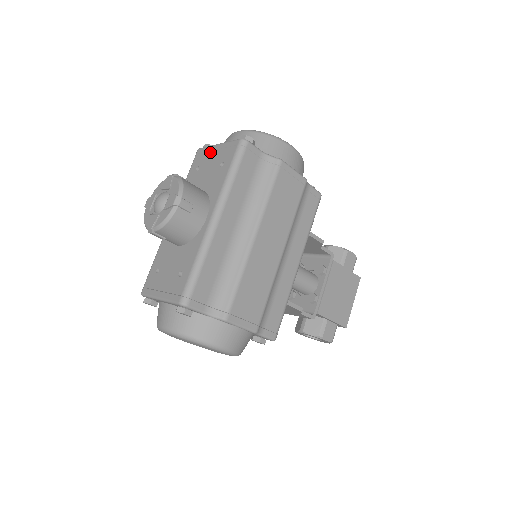
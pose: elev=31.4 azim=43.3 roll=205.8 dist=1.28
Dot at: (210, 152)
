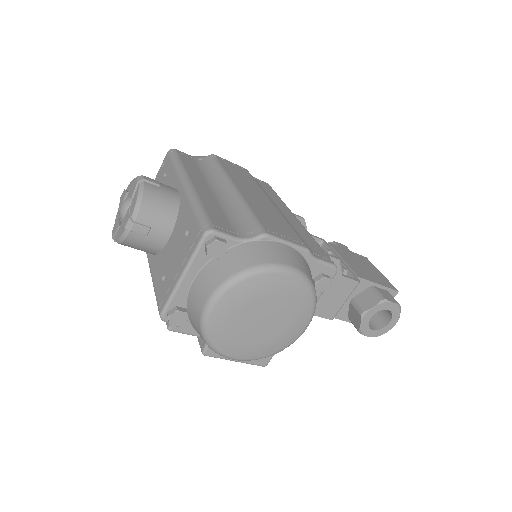
Dot at: occluded
